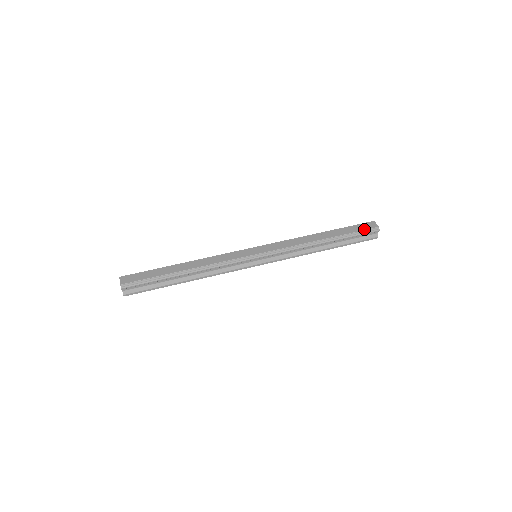
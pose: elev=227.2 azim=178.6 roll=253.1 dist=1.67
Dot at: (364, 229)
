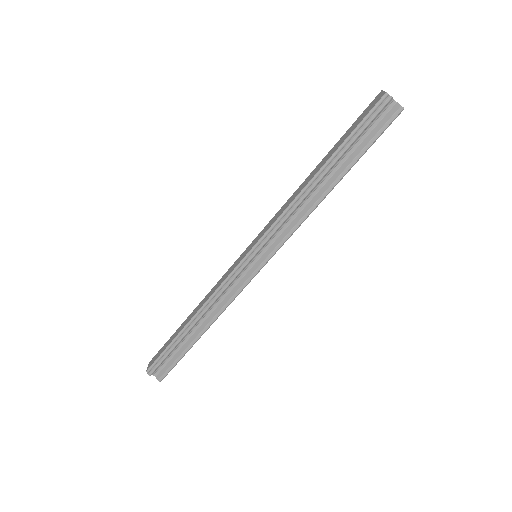
Dot at: (365, 115)
